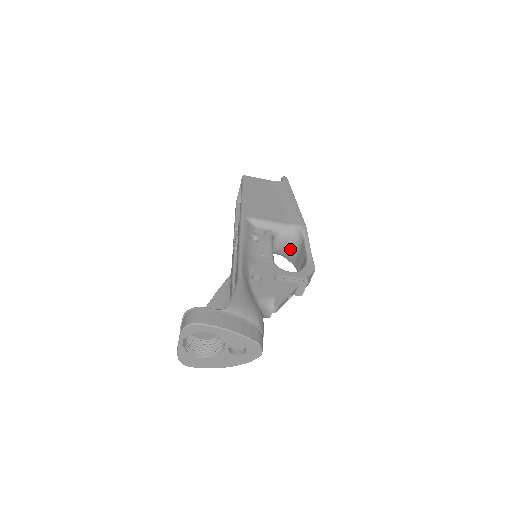
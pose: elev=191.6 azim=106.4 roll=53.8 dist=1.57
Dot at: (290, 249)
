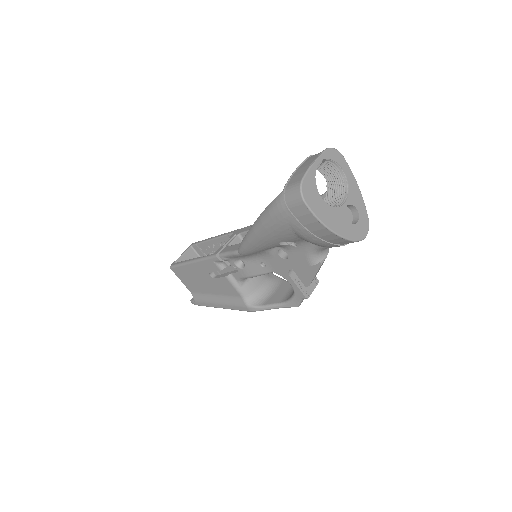
Dot at: (262, 289)
